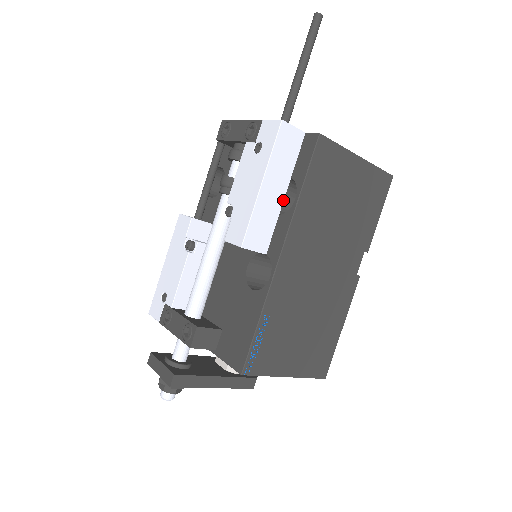
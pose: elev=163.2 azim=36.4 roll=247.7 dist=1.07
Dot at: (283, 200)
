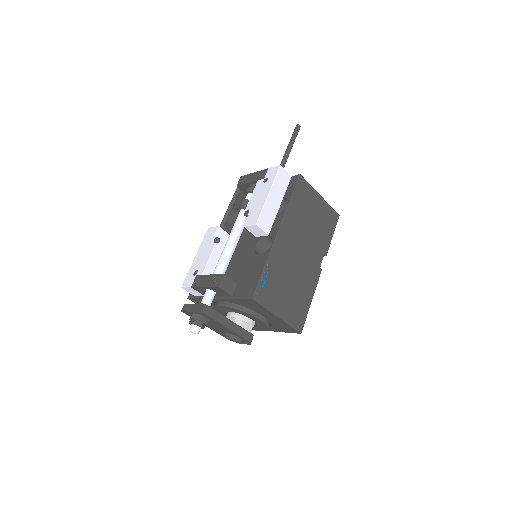
Dot at: occluded
